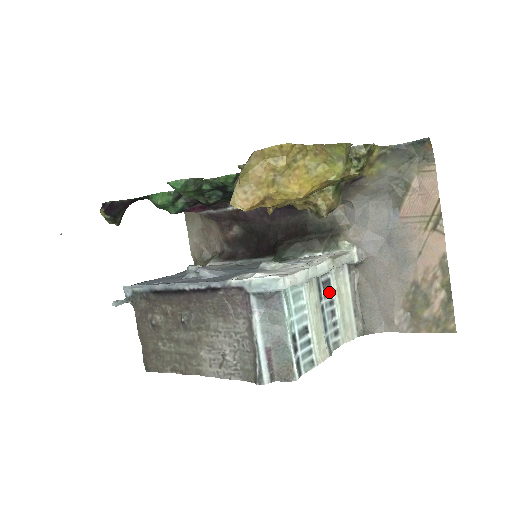
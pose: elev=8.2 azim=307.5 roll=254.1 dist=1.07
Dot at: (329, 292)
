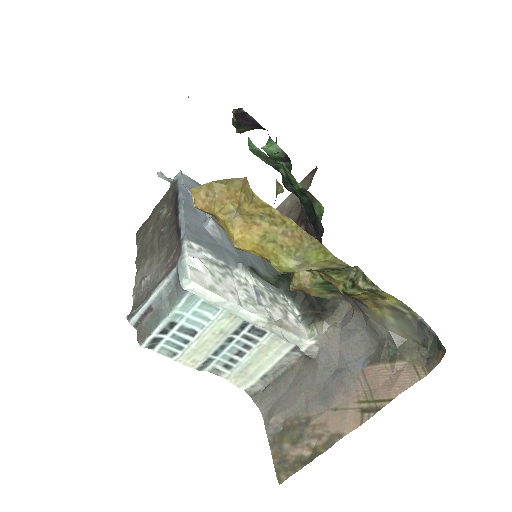
Dot at: (254, 339)
